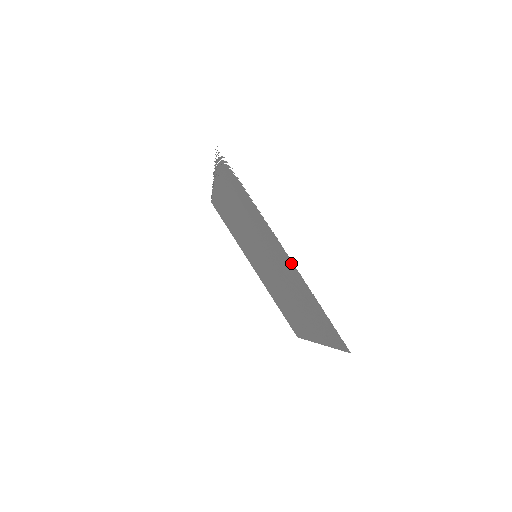
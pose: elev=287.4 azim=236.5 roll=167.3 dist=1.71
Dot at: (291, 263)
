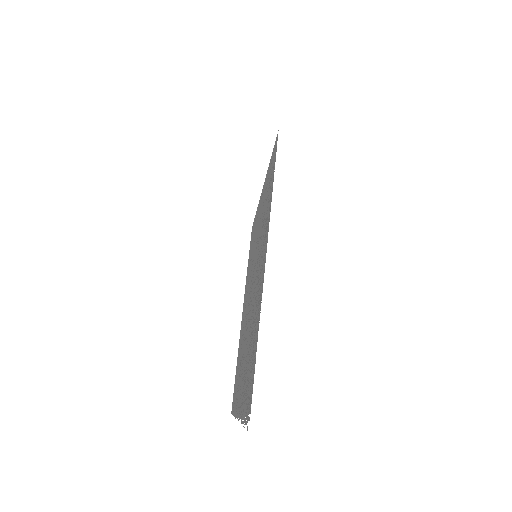
Dot at: (237, 412)
